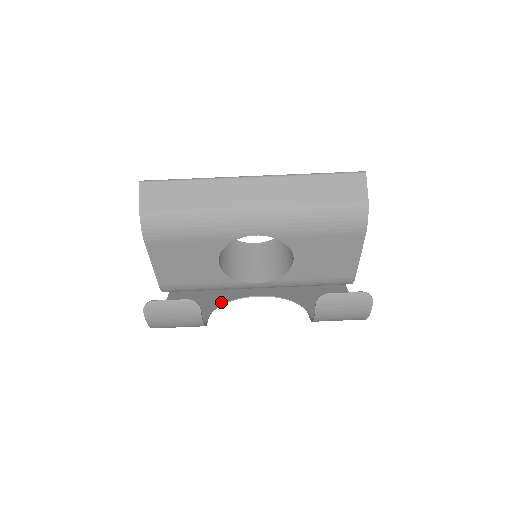
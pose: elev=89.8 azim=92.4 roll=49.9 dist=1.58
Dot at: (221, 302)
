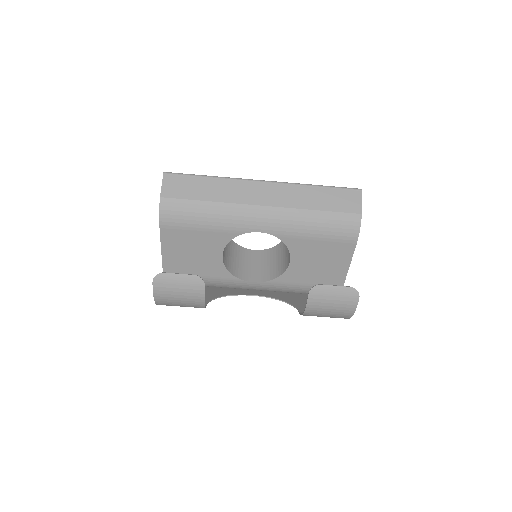
Dot at: (219, 295)
